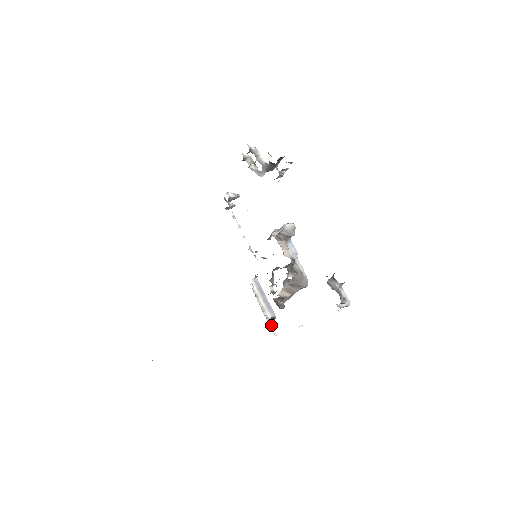
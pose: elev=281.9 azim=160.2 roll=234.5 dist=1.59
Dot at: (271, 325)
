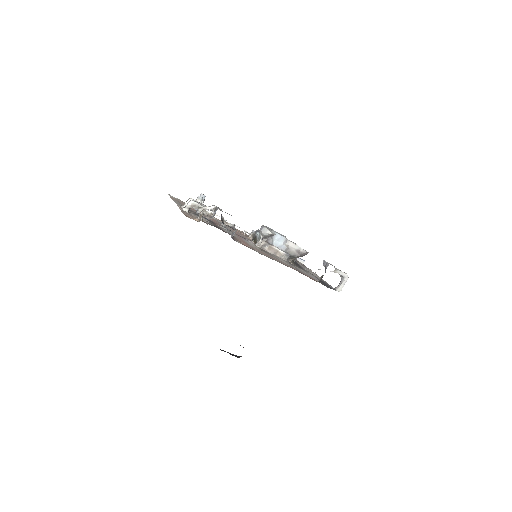
Dot at: occluded
